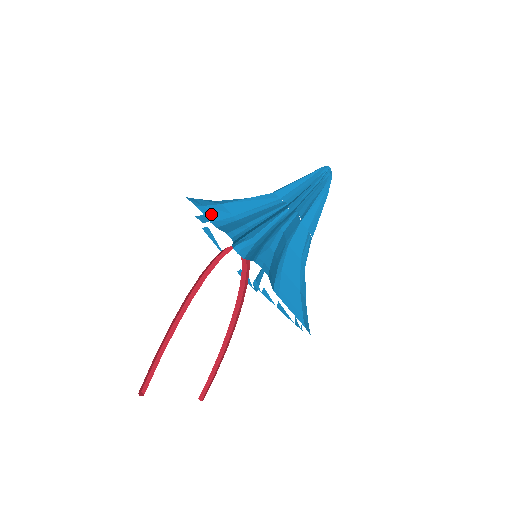
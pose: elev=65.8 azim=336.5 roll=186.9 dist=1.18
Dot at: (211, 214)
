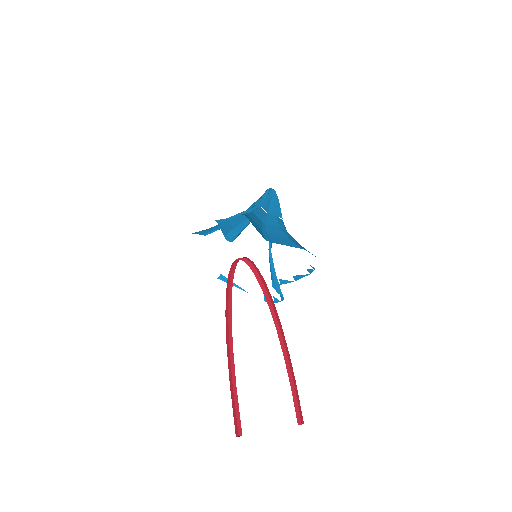
Dot at: (203, 233)
